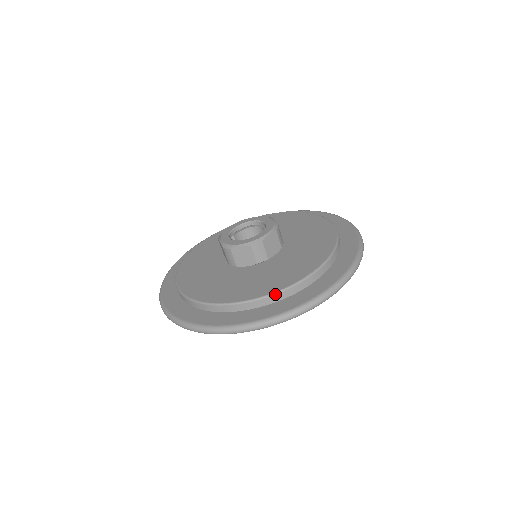
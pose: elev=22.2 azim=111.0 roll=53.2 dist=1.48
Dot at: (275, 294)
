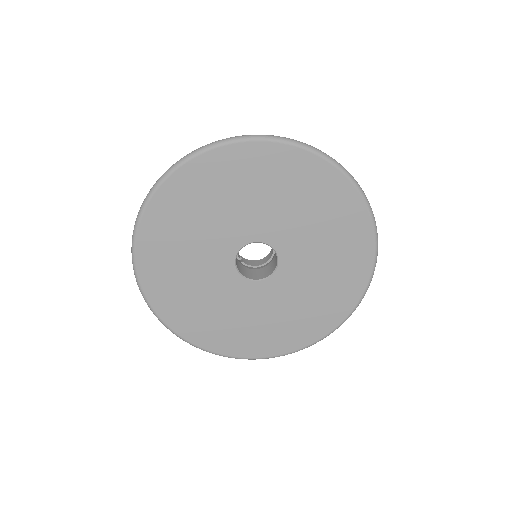
Dot at: occluded
